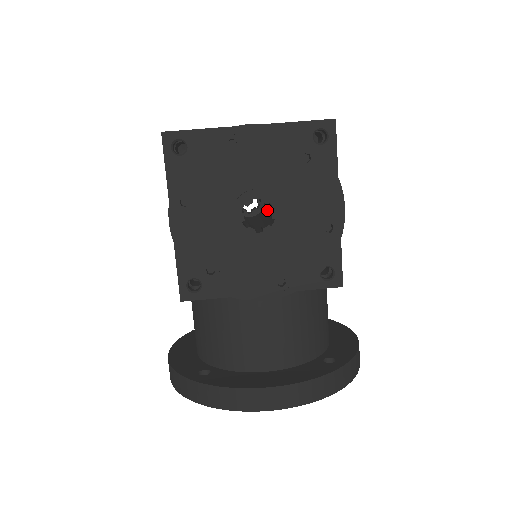
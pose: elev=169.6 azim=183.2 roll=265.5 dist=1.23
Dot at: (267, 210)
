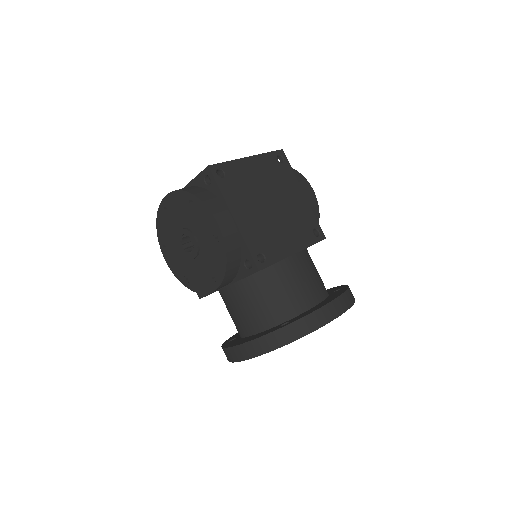
Dot at: occluded
